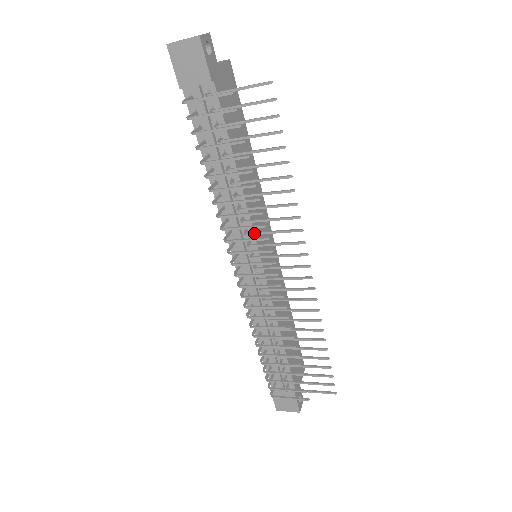
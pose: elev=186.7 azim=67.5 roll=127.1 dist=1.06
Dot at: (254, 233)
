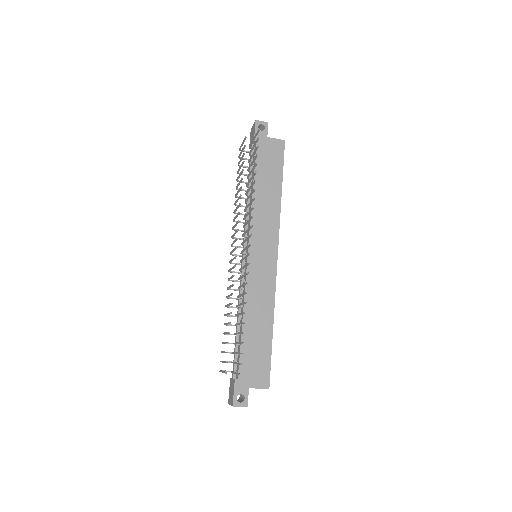
Dot at: (244, 225)
